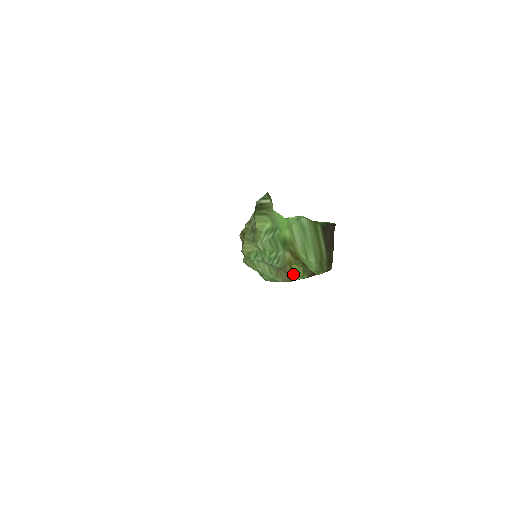
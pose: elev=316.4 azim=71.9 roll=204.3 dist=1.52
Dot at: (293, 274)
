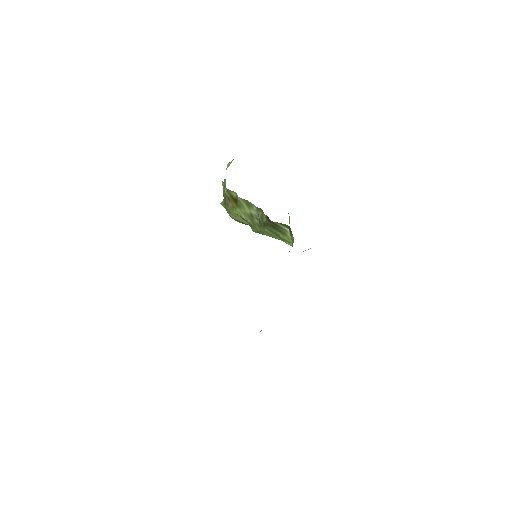
Dot at: occluded
